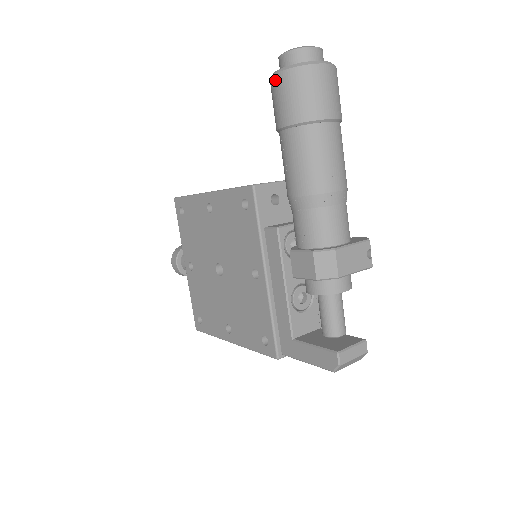
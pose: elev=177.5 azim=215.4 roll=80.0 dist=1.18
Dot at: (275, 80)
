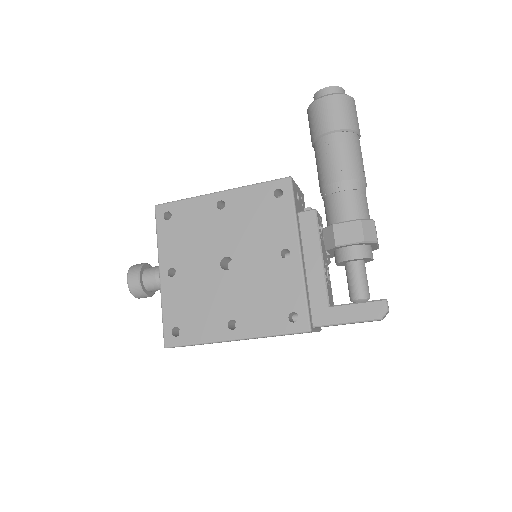
Dot at: (325, 100)
